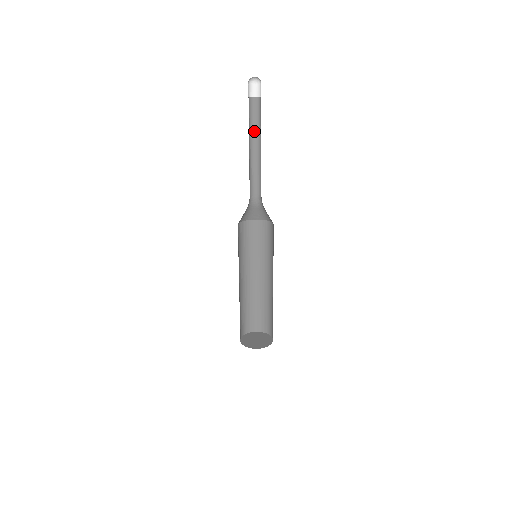
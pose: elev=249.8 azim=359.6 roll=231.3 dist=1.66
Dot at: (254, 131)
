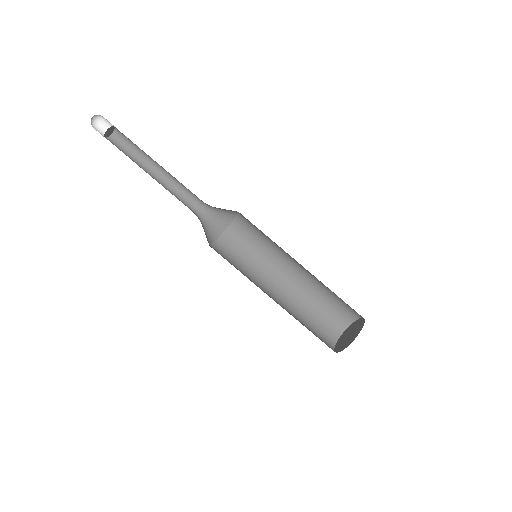
Dot at: (141, 157)
